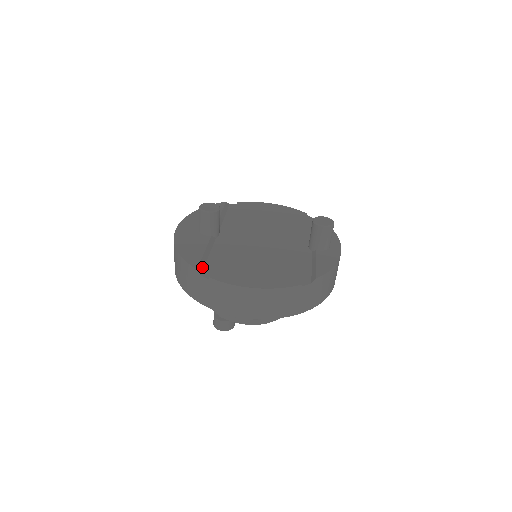
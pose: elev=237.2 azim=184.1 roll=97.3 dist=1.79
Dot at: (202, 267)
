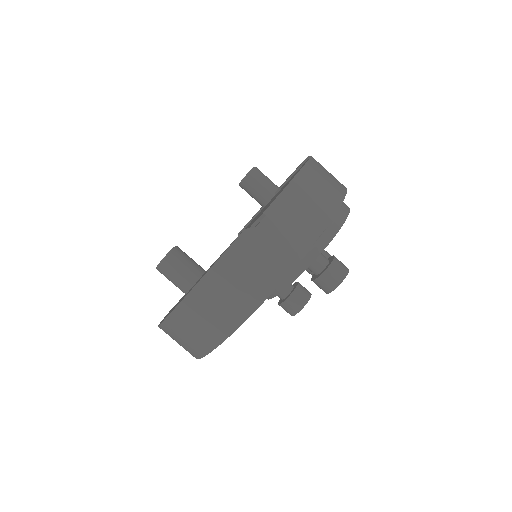
Dot at: occluded
